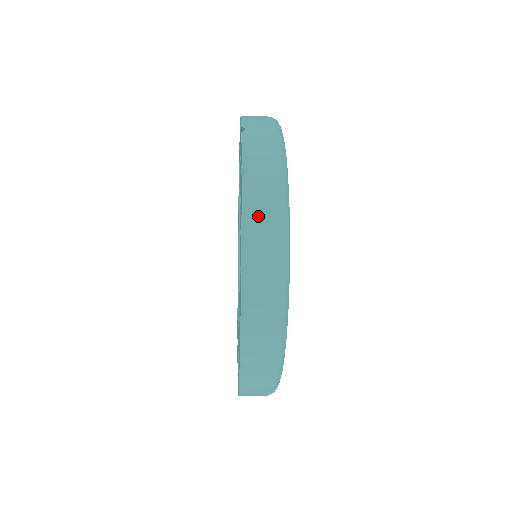
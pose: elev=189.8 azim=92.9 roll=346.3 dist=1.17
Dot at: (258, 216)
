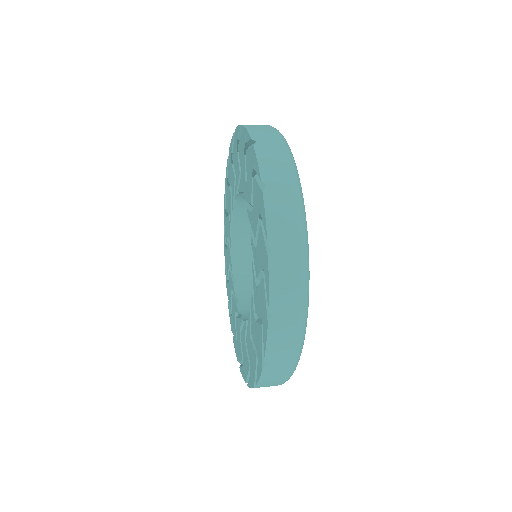
Dot at: (281, 227)
